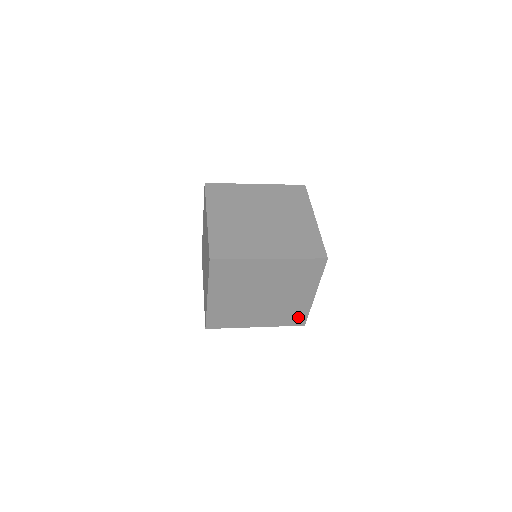
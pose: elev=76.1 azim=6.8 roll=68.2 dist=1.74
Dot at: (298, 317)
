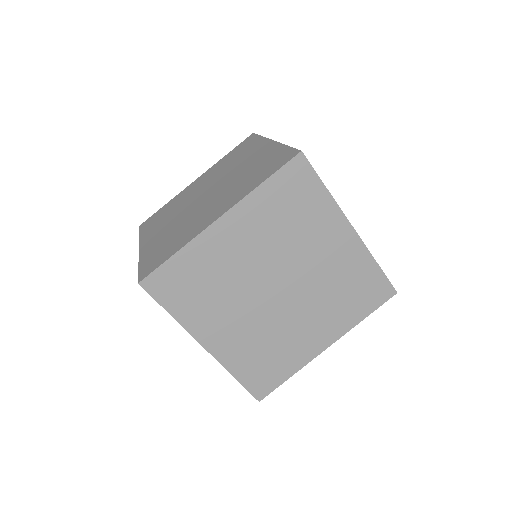
Dot at: (371, 286)
